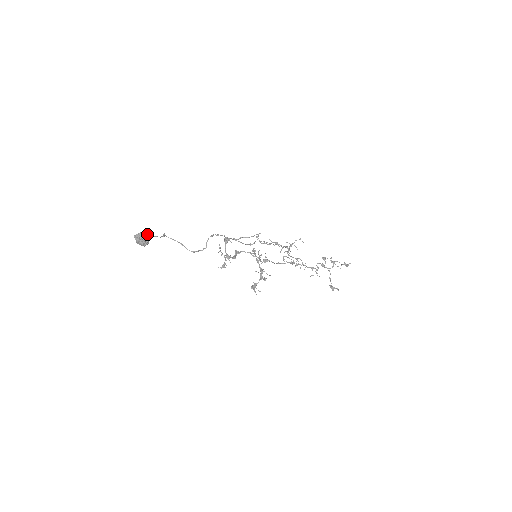
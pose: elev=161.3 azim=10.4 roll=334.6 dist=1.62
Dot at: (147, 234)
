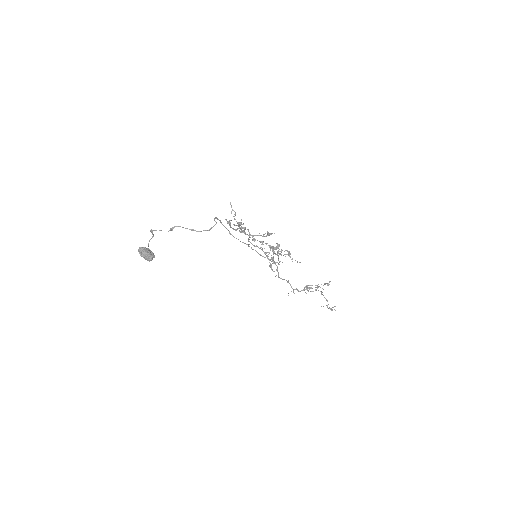
Dot at: (155, 230)
